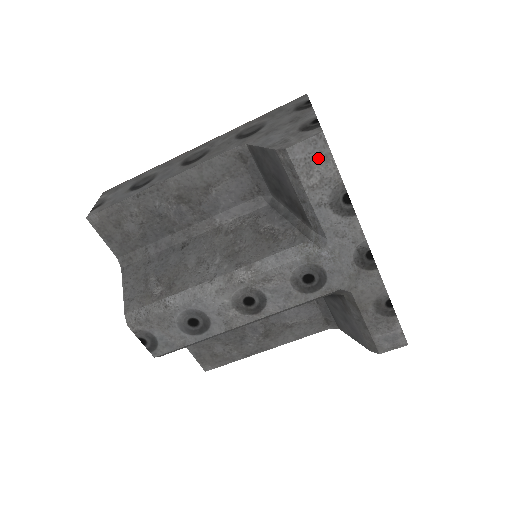
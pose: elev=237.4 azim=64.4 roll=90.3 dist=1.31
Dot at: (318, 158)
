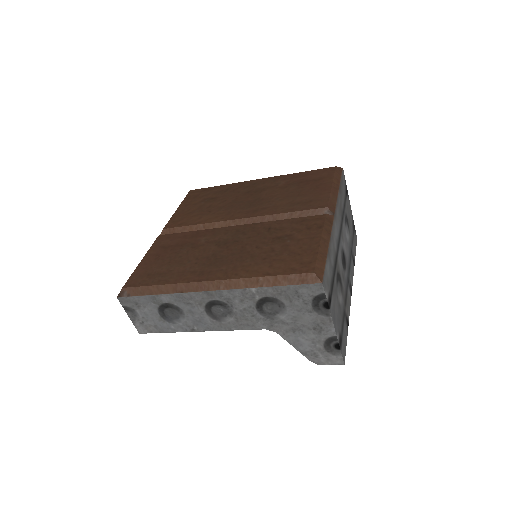
Dot at: occluded
